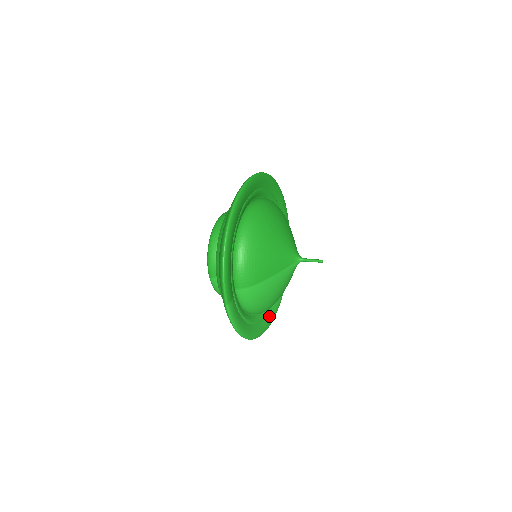
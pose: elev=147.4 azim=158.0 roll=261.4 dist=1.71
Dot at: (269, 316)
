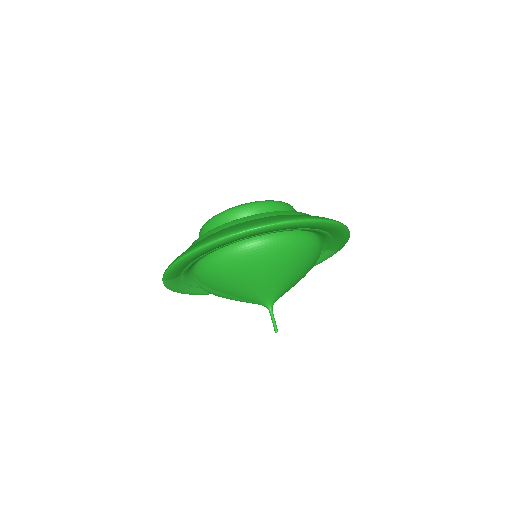
Dot at: occluded
